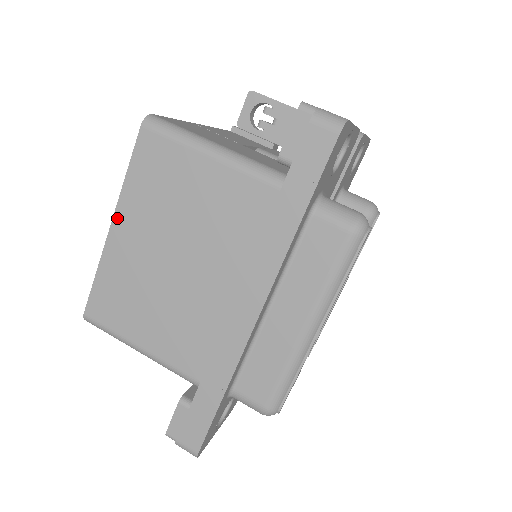
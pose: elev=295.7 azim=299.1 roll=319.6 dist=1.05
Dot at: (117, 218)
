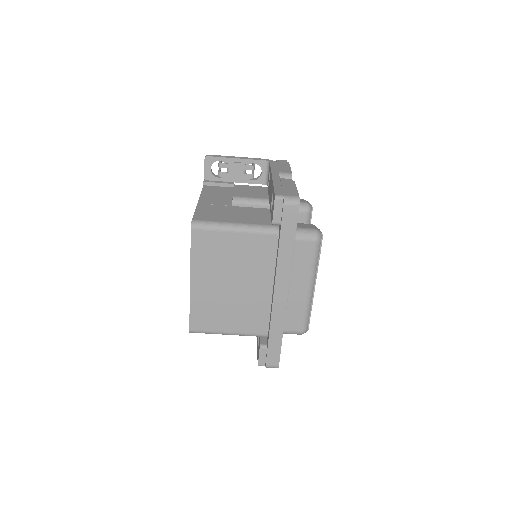
Dot at: (193, 277)
